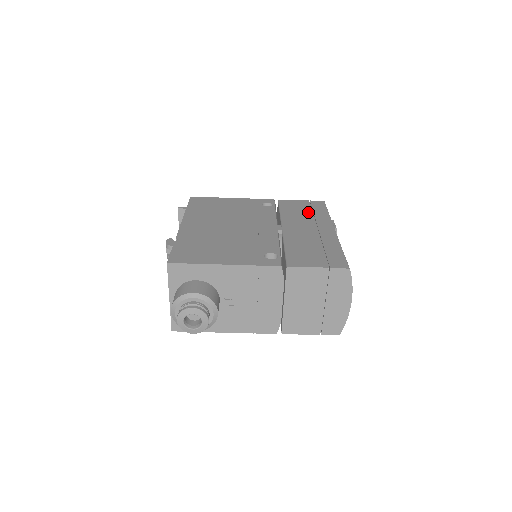
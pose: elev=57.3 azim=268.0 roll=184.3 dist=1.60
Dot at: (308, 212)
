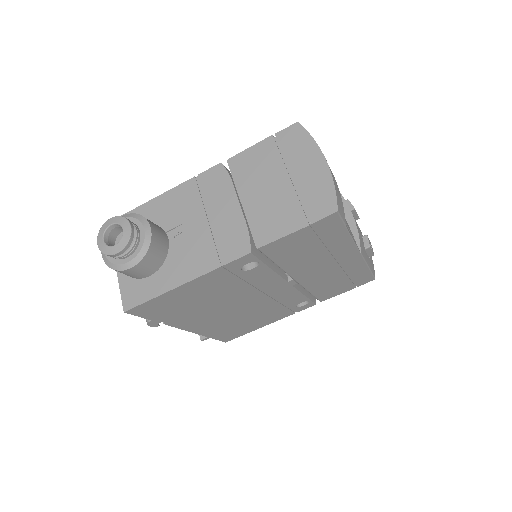
Dot at: occluded
